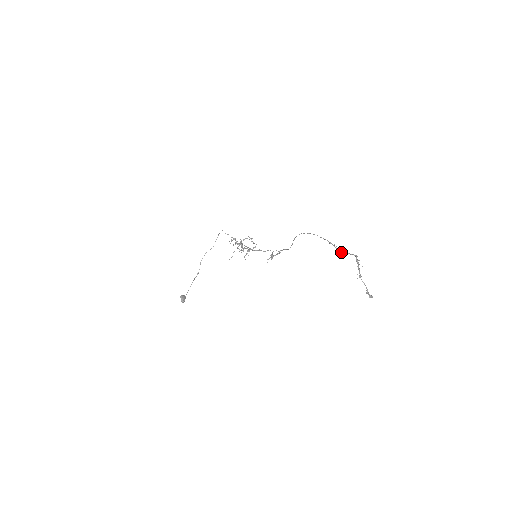
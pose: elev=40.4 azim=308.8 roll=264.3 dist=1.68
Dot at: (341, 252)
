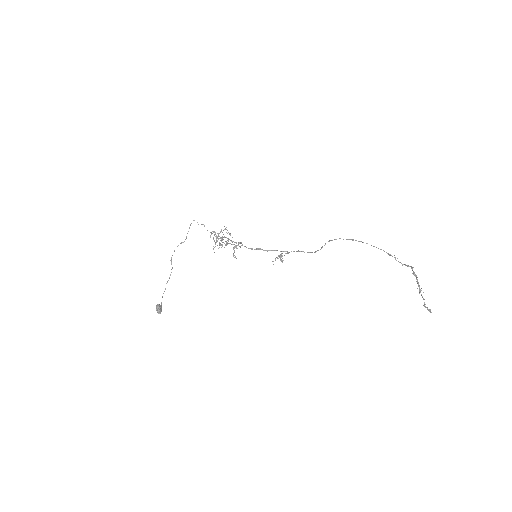
Dot at: (402, 265)
